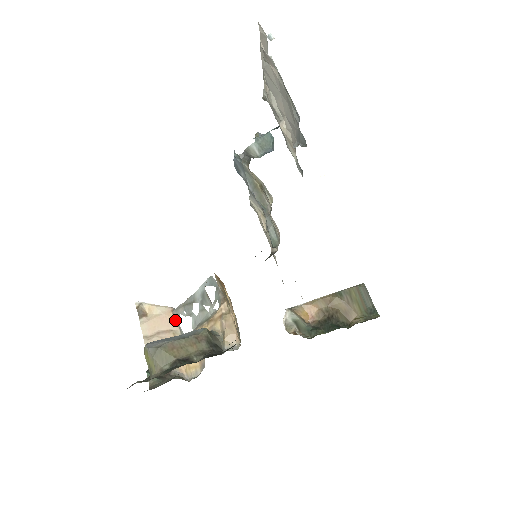
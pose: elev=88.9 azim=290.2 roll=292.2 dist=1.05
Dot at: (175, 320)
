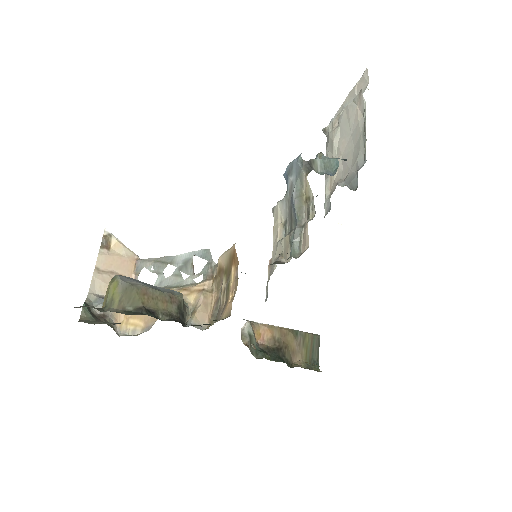
Dot at: (135, 270)
